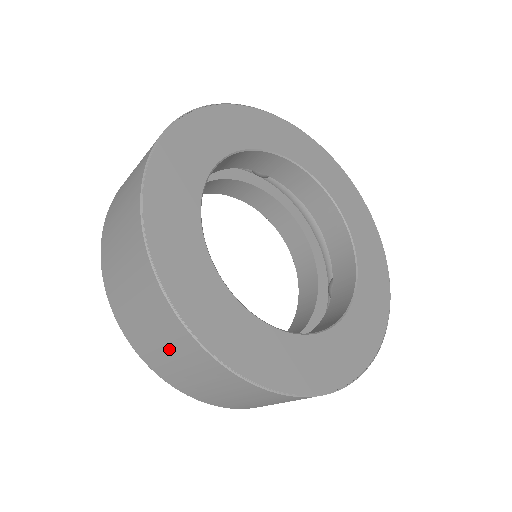
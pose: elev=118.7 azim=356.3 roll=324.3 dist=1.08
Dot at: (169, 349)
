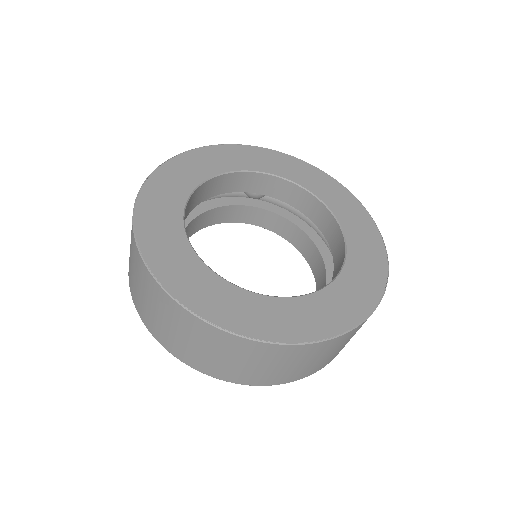
Dot at: (177, 330)
